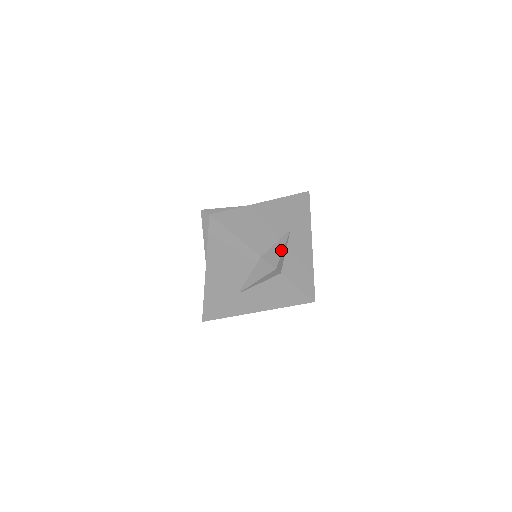
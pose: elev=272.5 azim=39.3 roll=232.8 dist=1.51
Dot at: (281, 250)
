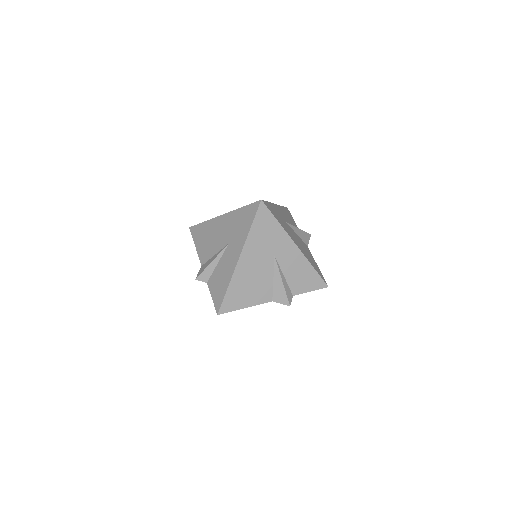
Dot at: (282, 285)
